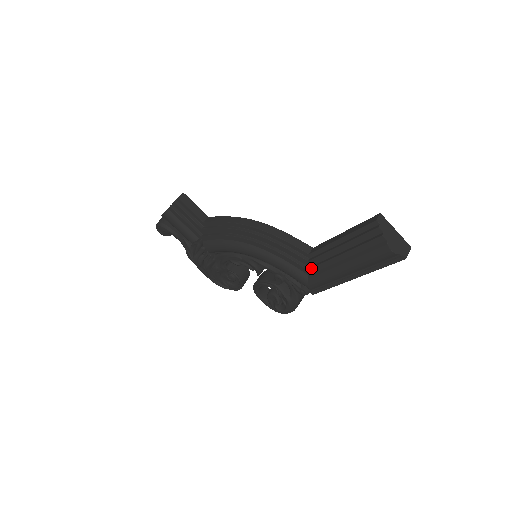
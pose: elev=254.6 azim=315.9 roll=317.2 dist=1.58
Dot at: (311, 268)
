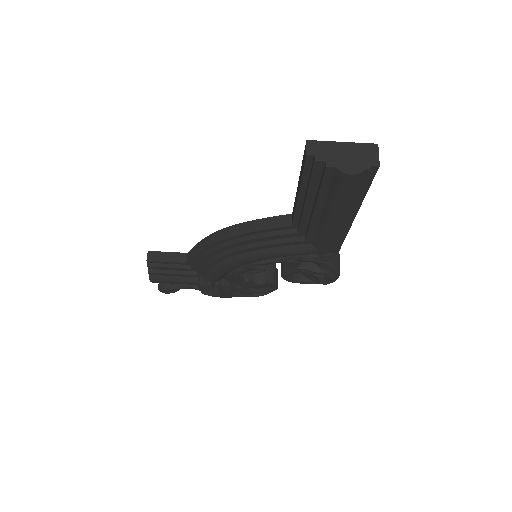
Dot at: (306, 237)
